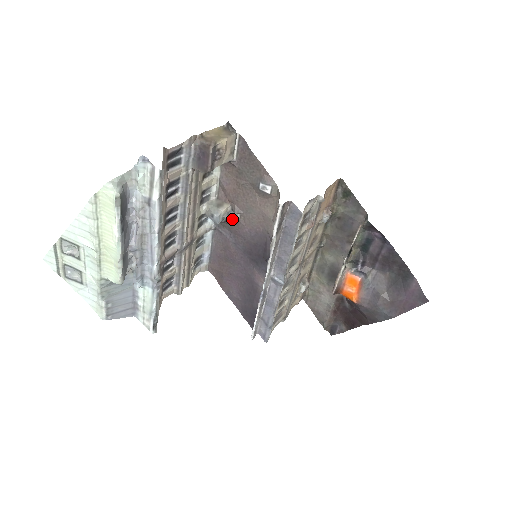
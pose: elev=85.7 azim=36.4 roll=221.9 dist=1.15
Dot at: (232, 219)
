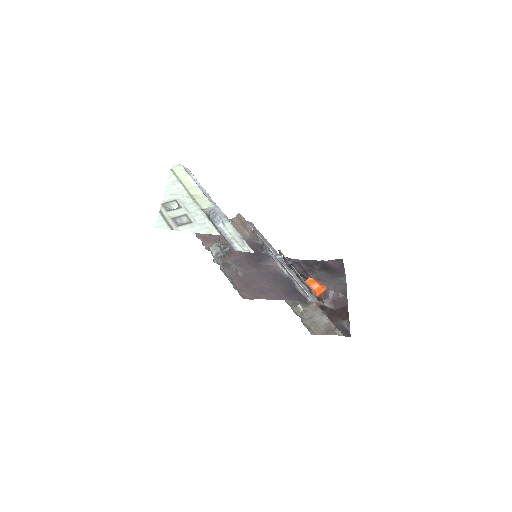
Dot at: (227, 246)
